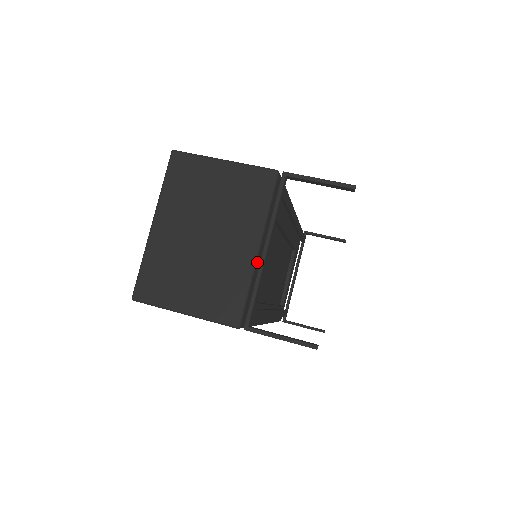
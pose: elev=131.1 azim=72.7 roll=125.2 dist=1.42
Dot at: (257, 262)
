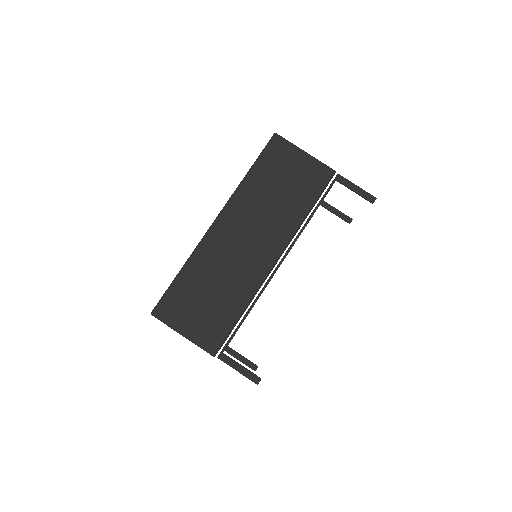
Dot at: occluded
